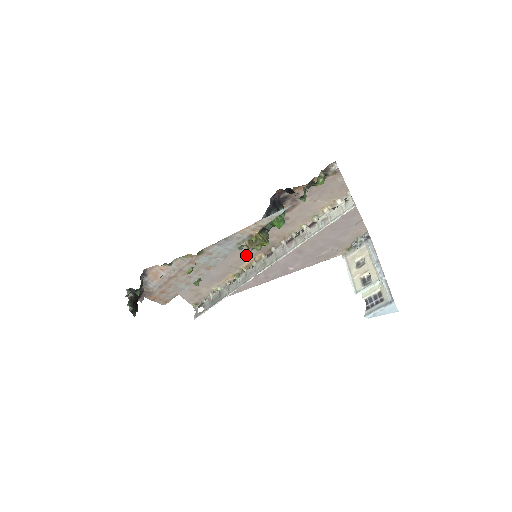
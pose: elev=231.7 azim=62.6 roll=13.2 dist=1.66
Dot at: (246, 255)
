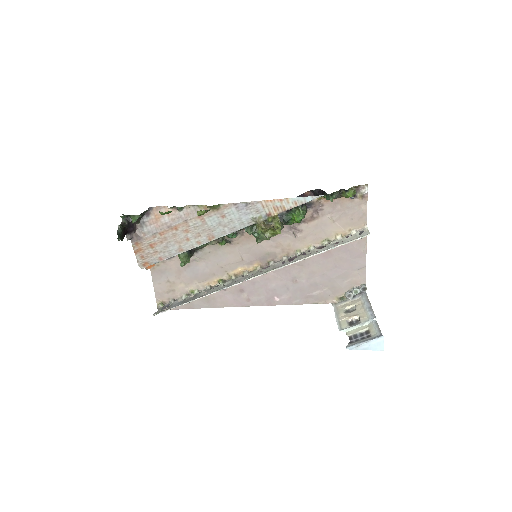
Dot at: (243, 259)
